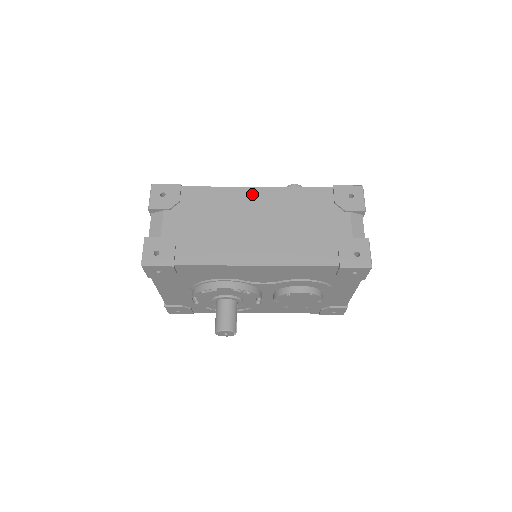
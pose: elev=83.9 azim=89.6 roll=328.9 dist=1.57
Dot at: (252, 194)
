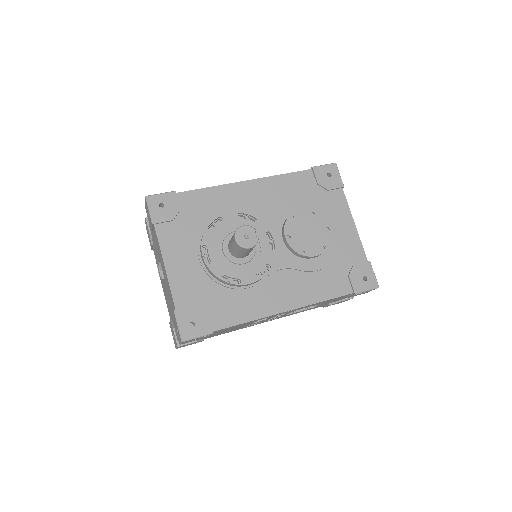
Dot at: occluded
